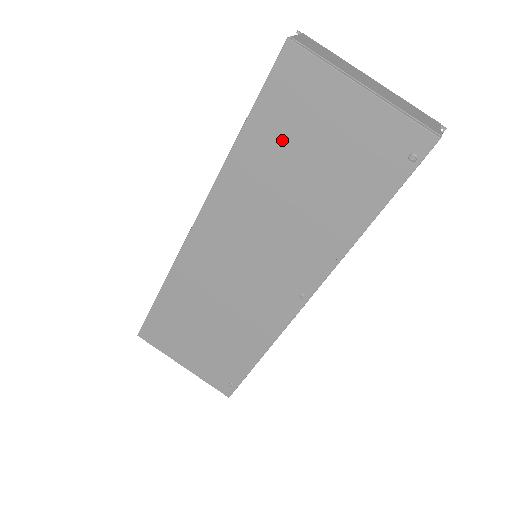
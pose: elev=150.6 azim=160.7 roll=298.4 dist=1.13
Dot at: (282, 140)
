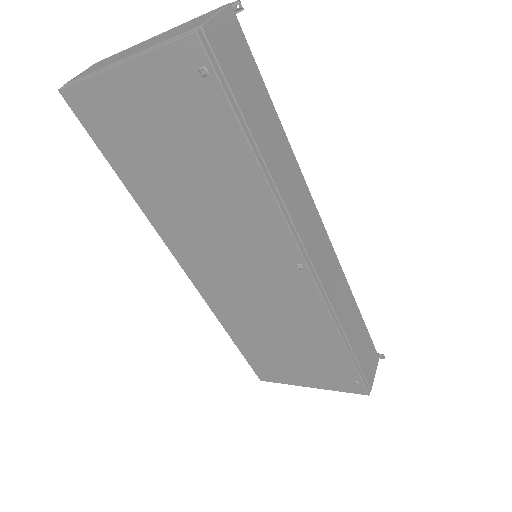
Dot at: (140, 160)
